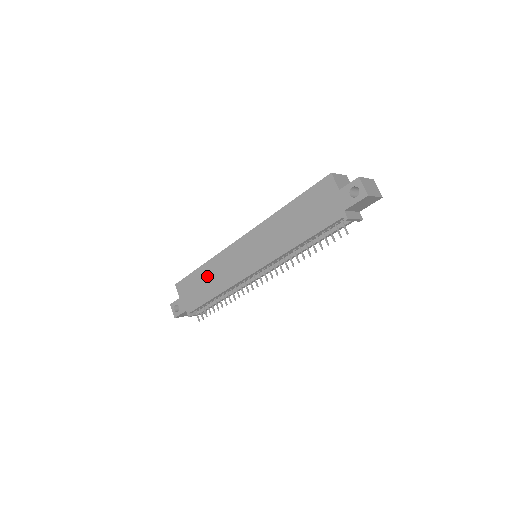
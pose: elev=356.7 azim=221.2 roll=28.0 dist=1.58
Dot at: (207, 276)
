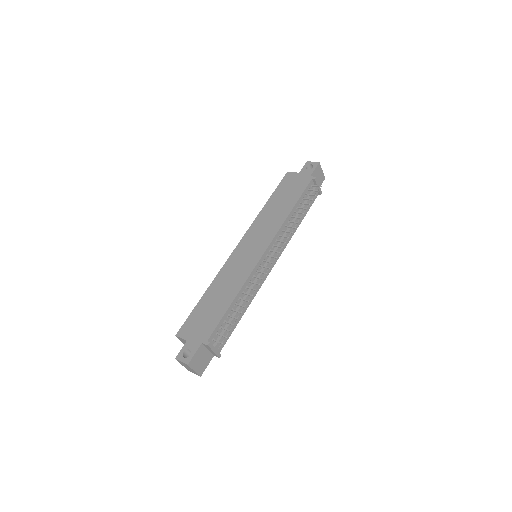
Dot at: (215, 294)
